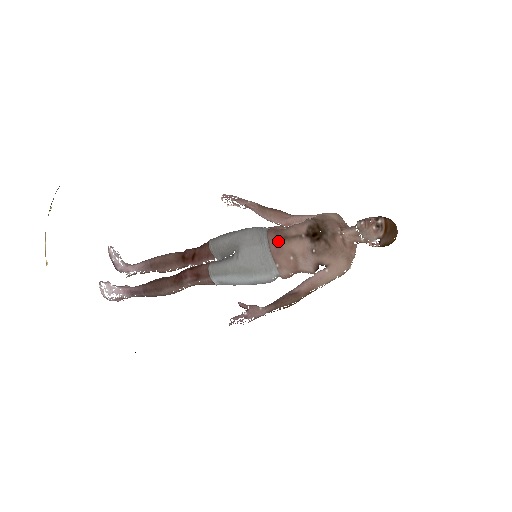
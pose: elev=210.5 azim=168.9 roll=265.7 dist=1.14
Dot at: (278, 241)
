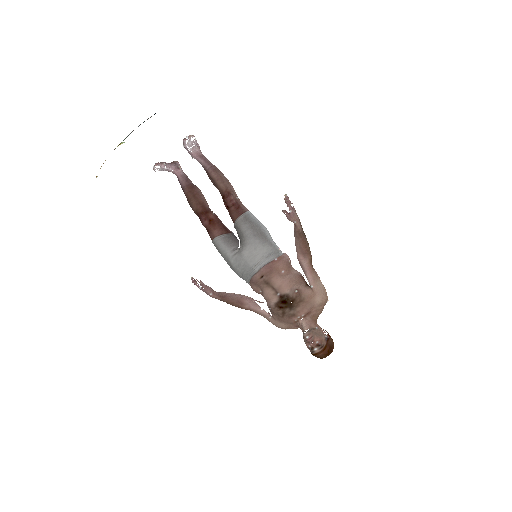
Dot at: (261, 280)
